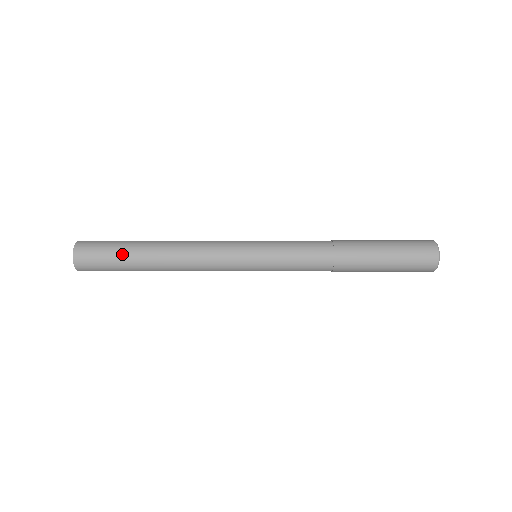
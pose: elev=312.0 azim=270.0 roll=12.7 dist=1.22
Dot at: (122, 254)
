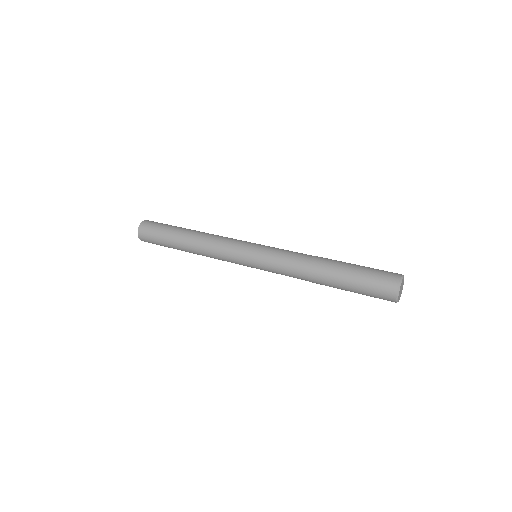
Dot at: (167, 232)
